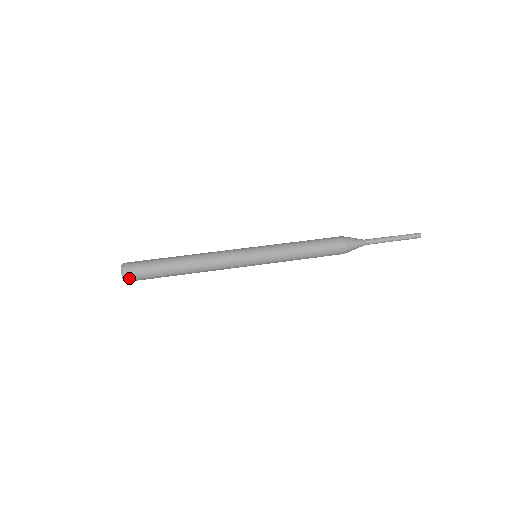
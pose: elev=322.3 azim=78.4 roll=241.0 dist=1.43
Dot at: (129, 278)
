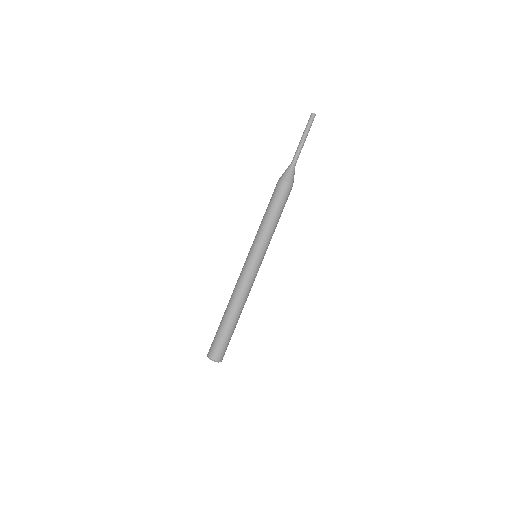
Dot at: occluded
